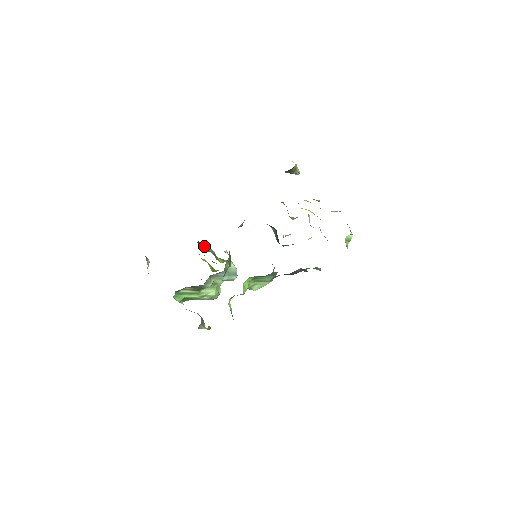
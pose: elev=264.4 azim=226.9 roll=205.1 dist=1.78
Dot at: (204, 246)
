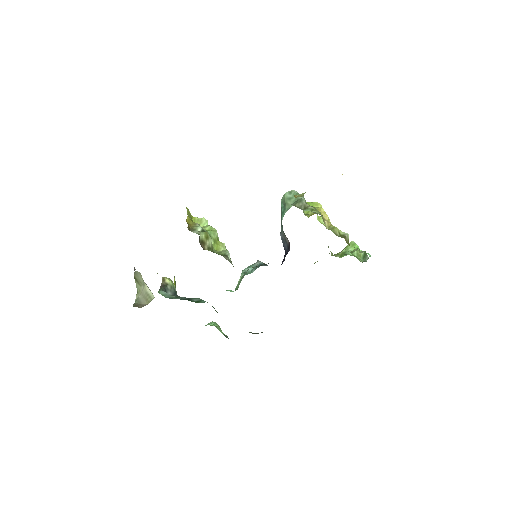
Dot at: (202, 234)
